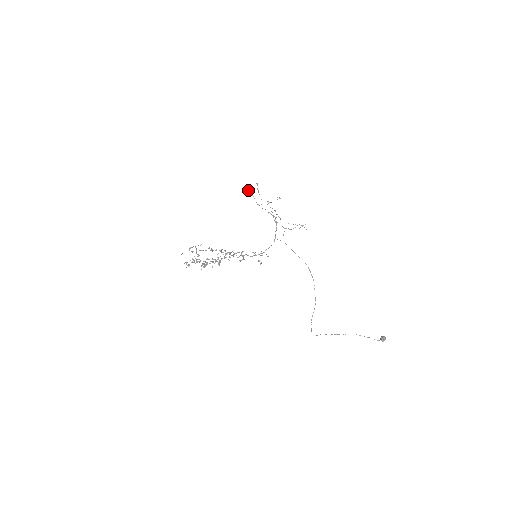
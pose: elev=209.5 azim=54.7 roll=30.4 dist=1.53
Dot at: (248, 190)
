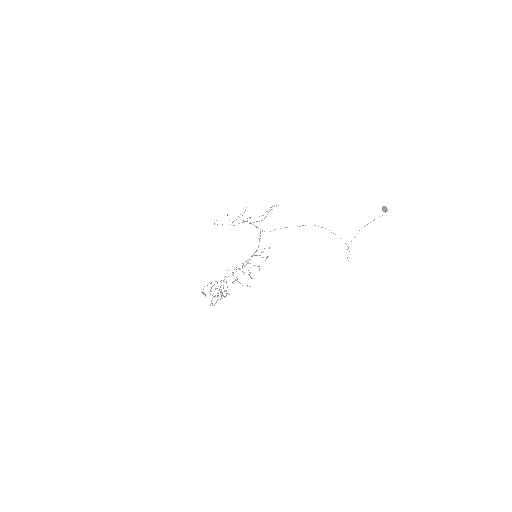
Dot at: occluded
